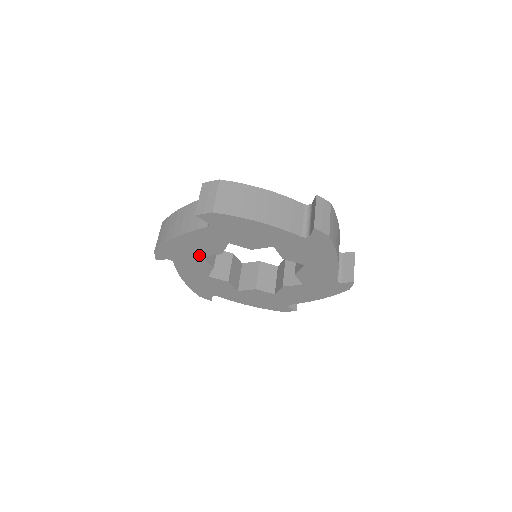
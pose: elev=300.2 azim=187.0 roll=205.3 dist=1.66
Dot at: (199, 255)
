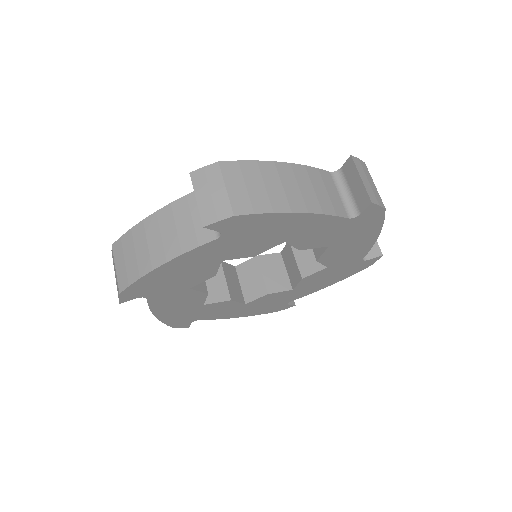
Dot at: (199, 306)
